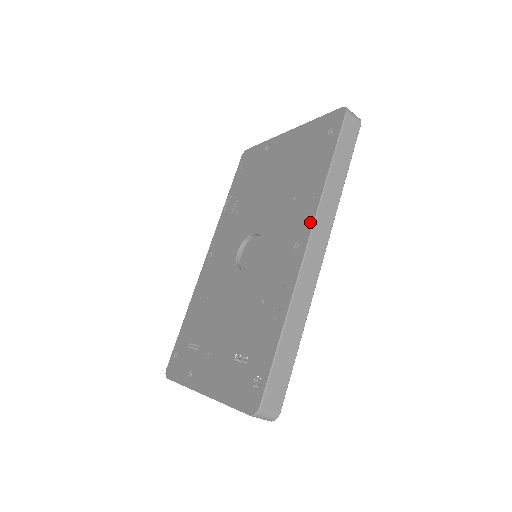
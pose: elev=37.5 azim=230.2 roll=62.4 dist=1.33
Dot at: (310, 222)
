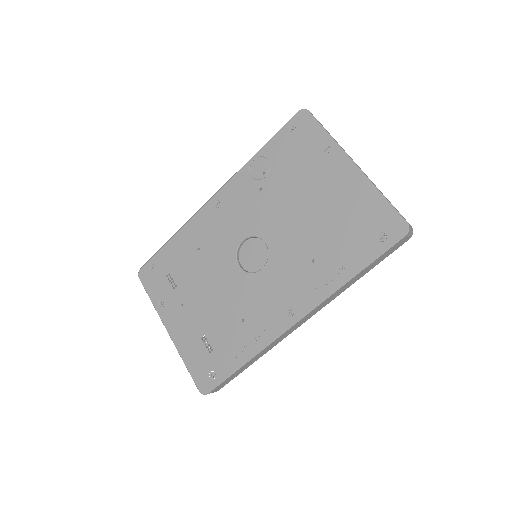
Dot at: (311, 305)
